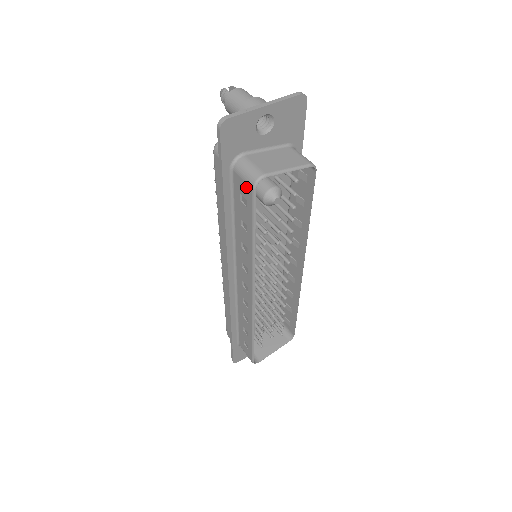
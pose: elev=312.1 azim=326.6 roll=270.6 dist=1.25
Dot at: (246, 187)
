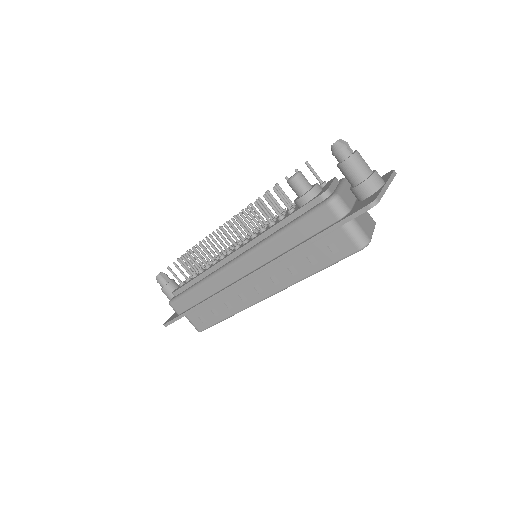
Dot at: (350, 244)
